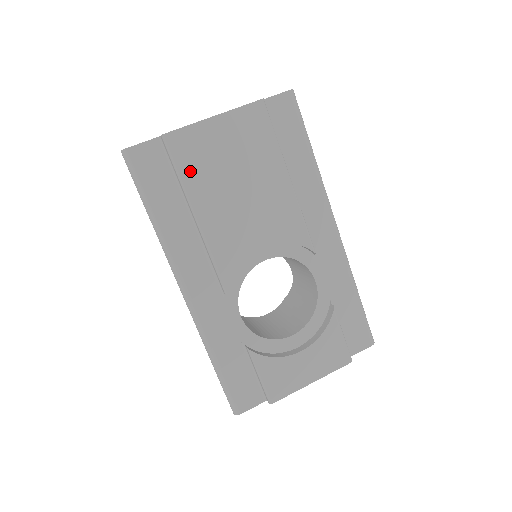
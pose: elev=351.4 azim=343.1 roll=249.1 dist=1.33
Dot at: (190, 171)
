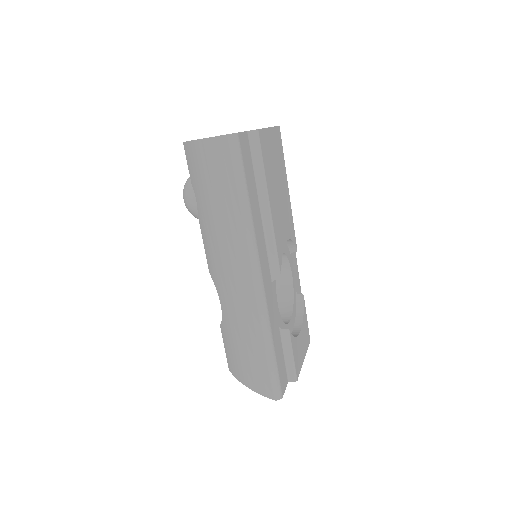
Dot at: (266, 166)
